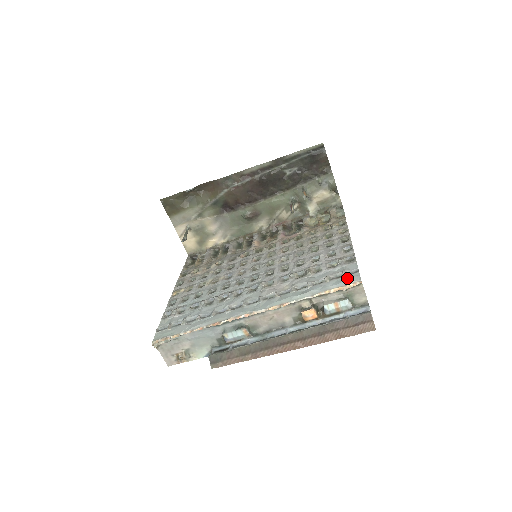
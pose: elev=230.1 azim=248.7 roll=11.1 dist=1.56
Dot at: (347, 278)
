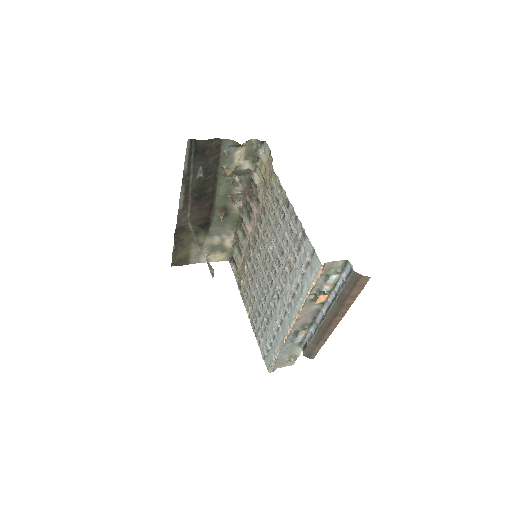
Dot at: (313, 264)
